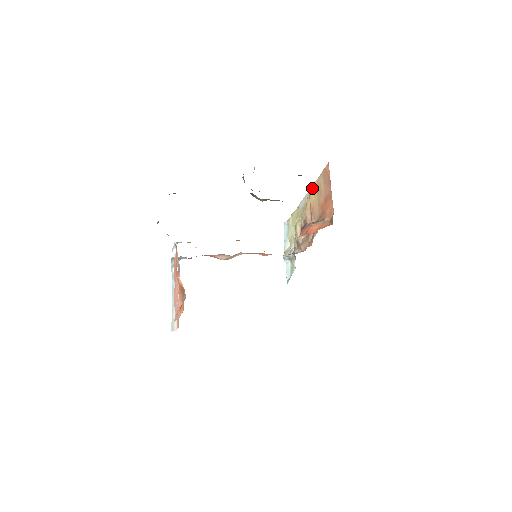
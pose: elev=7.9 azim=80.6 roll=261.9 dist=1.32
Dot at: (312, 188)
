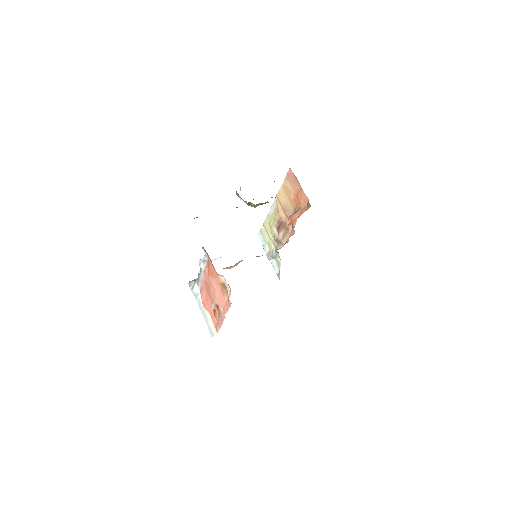
Dot at: (279, 193)
